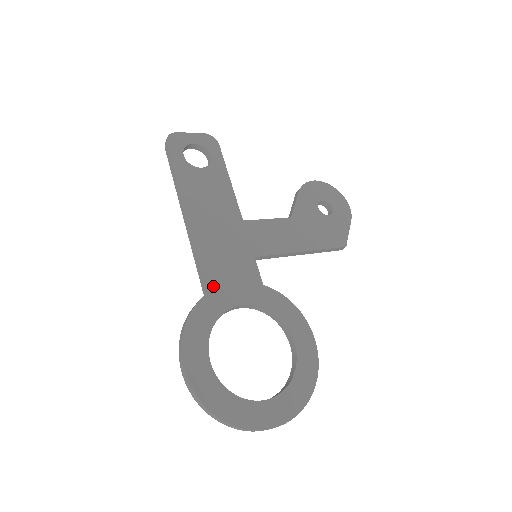
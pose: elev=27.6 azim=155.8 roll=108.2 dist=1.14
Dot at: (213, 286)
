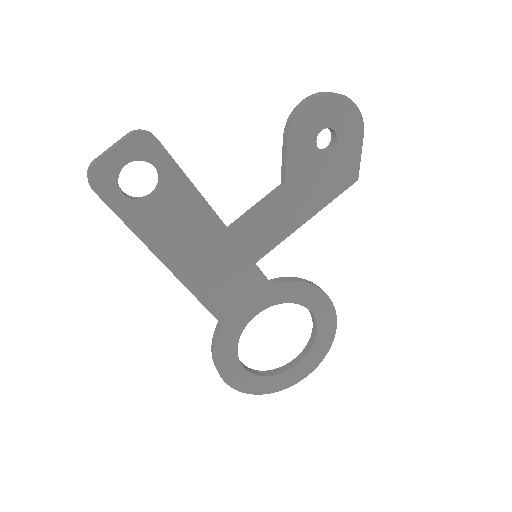
Dot at: (225, 316)
